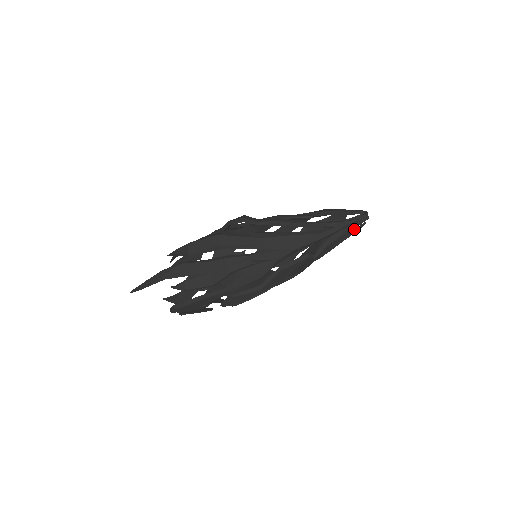
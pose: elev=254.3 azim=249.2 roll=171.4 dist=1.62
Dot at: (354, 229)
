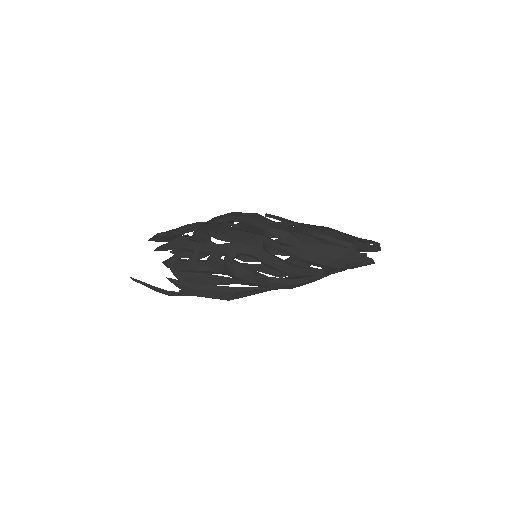
Dot at: occluded
